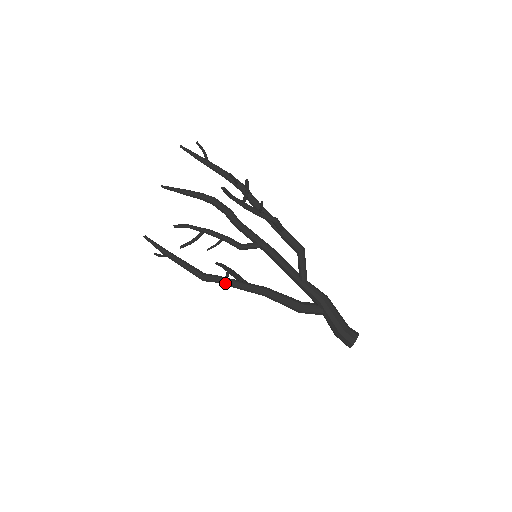
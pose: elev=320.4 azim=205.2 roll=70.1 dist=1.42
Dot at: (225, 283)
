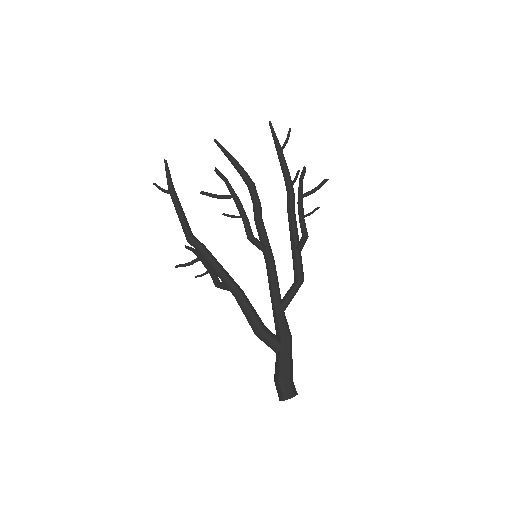
Dot at: (209, 257)
